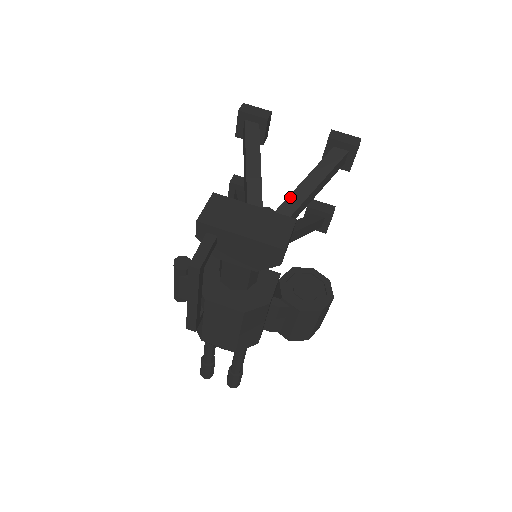
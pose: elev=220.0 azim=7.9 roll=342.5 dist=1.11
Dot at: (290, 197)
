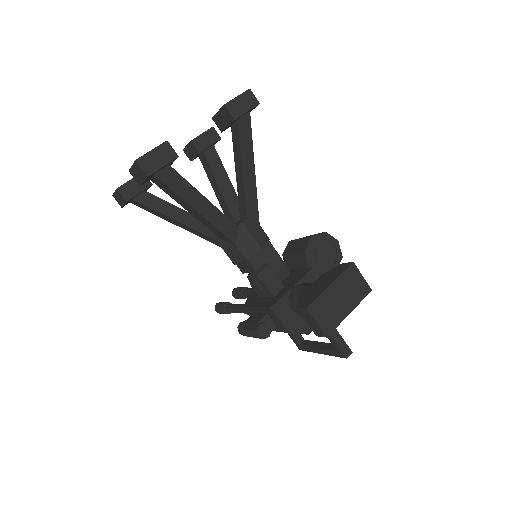
Dot at: (246, 198)
